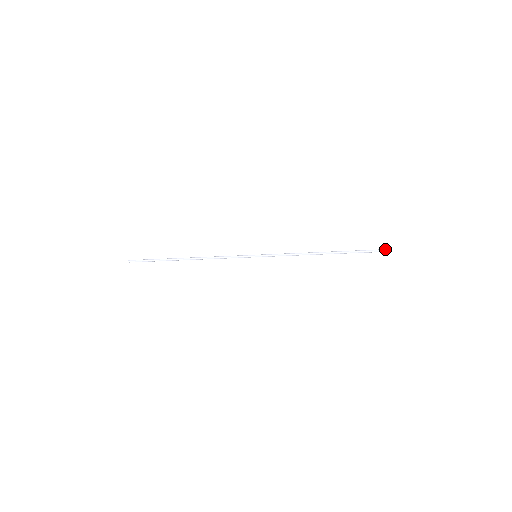
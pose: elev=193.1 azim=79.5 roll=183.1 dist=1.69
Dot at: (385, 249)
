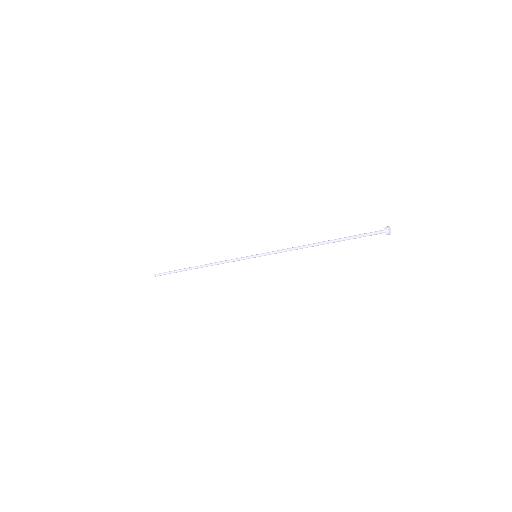
Dot at: (387, 231)
